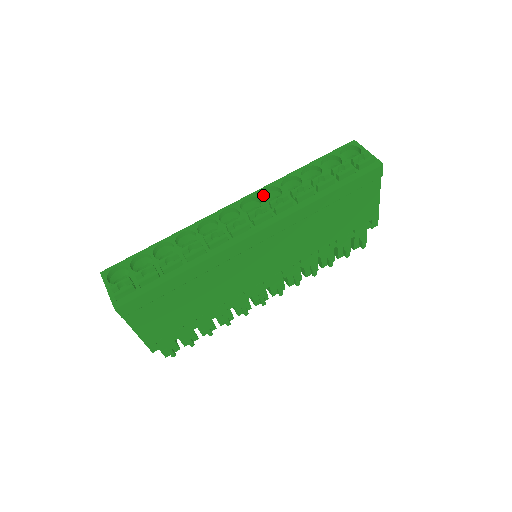
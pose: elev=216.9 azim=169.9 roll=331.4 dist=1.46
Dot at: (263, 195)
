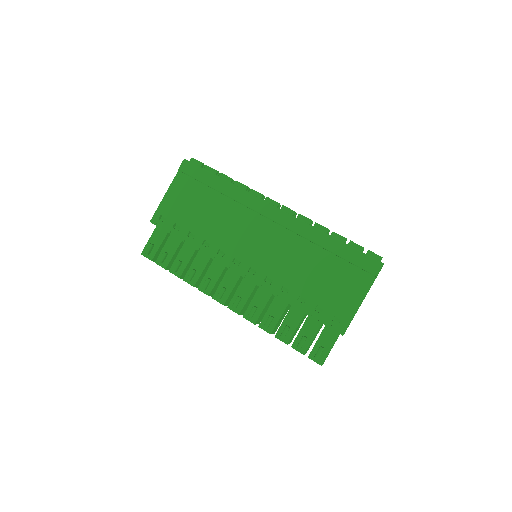
Dot at: occluded
